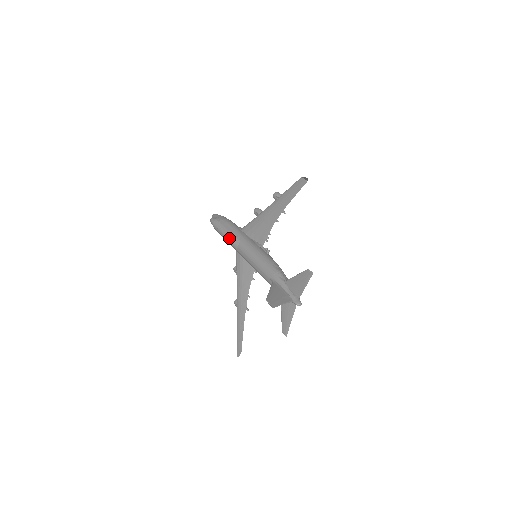
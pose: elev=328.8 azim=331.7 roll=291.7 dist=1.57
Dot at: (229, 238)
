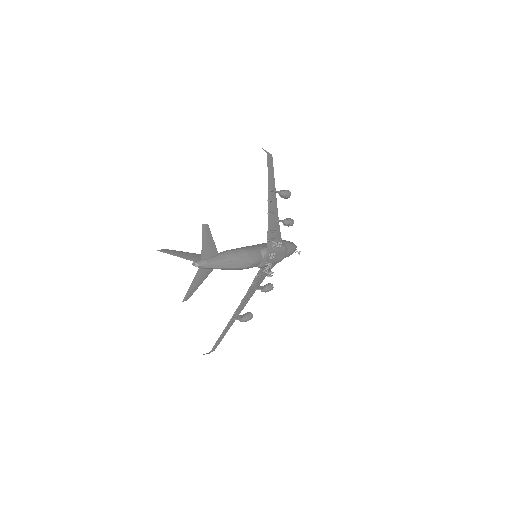
Dot at: occluded
